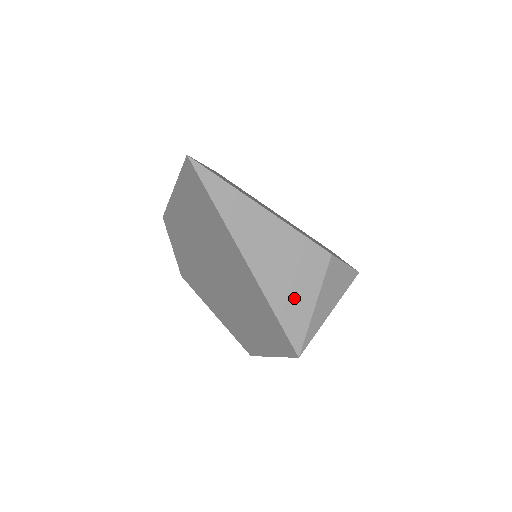
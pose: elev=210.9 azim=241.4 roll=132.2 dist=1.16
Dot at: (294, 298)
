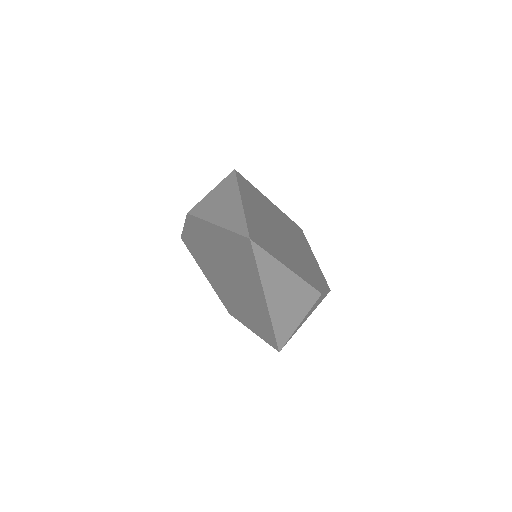
Dot at: (289, 320)
